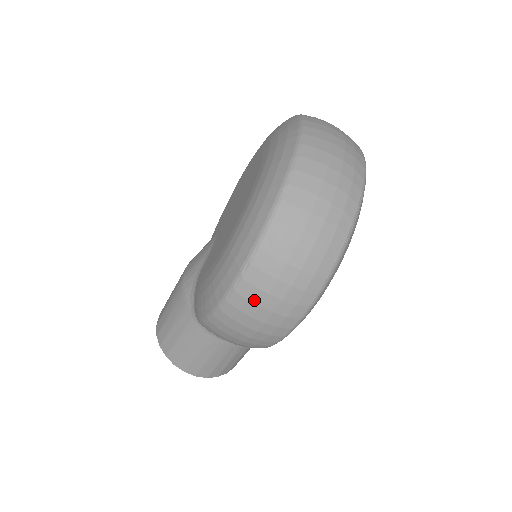
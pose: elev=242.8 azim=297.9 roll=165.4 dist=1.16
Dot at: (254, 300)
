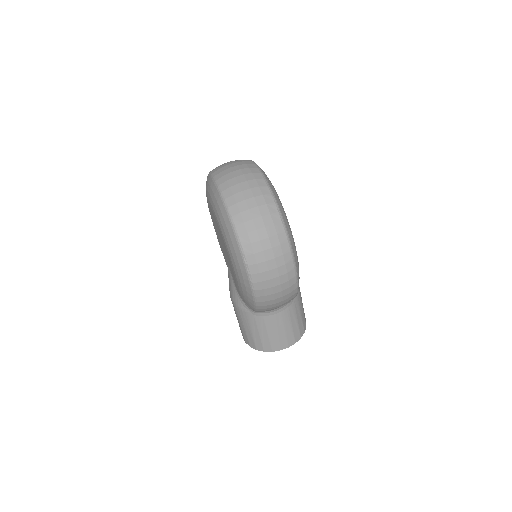
Dot at: (263, 270)
